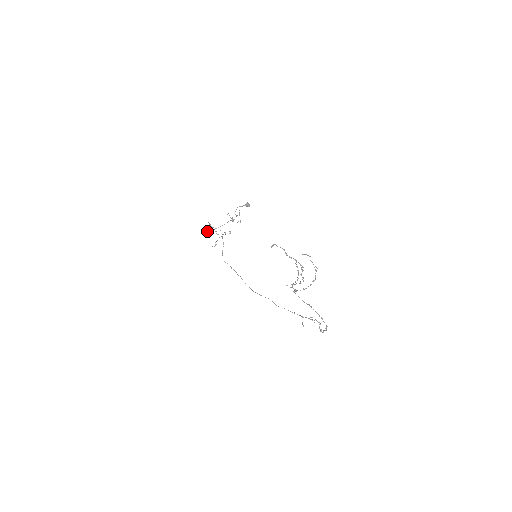
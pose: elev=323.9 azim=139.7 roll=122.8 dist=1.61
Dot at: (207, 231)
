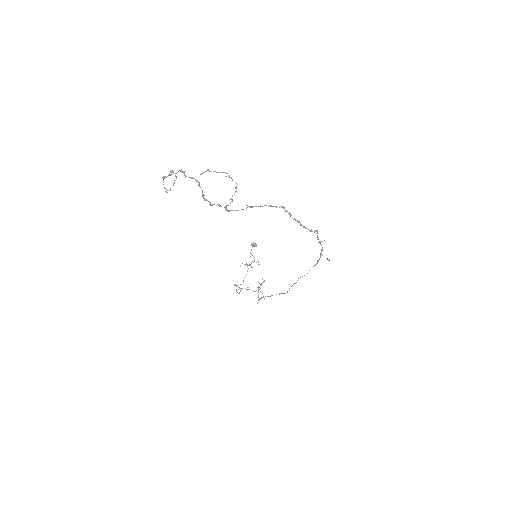
Dot at: occluded
